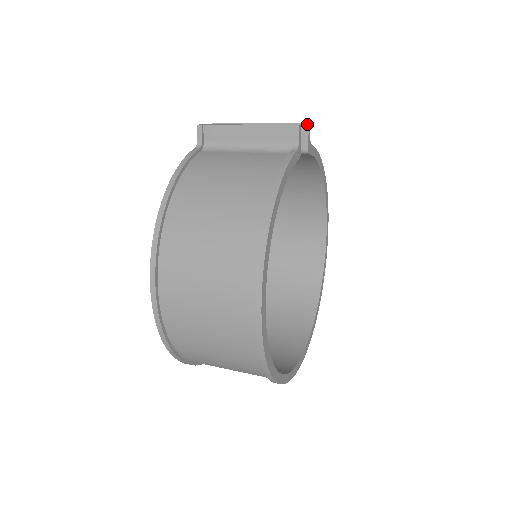
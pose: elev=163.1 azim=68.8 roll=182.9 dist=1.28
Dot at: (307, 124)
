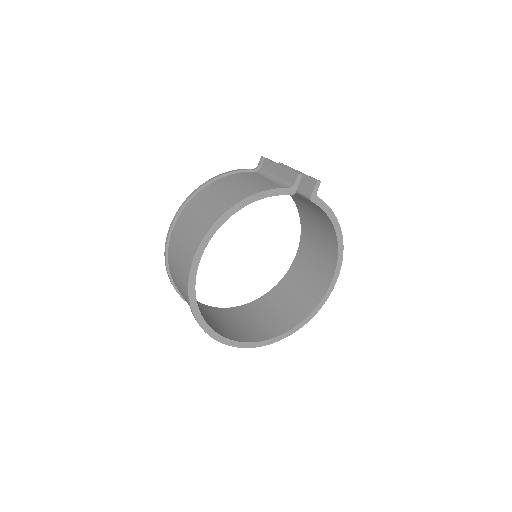
Dot at: (317, 180)
